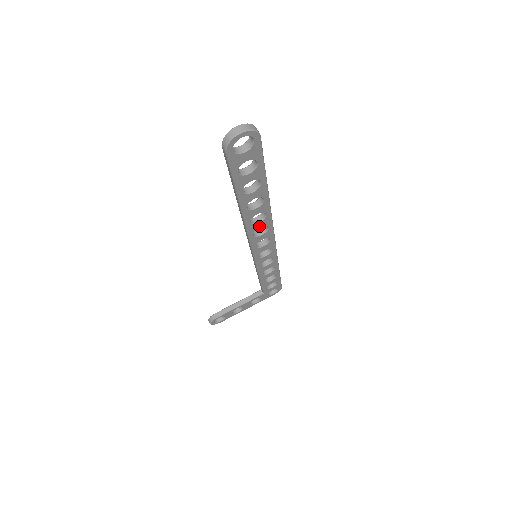
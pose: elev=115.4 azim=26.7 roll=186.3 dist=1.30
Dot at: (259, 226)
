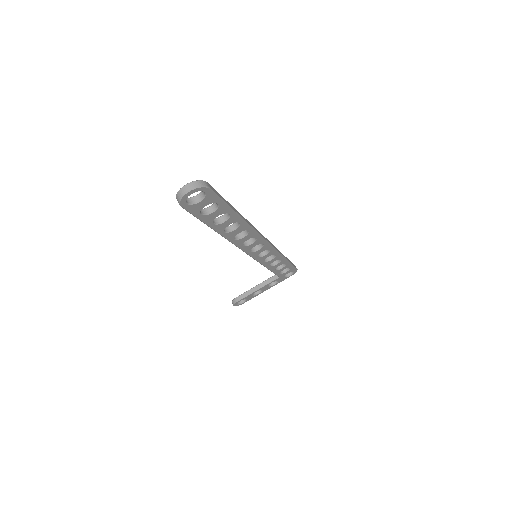
Dot at: (246, 239)
